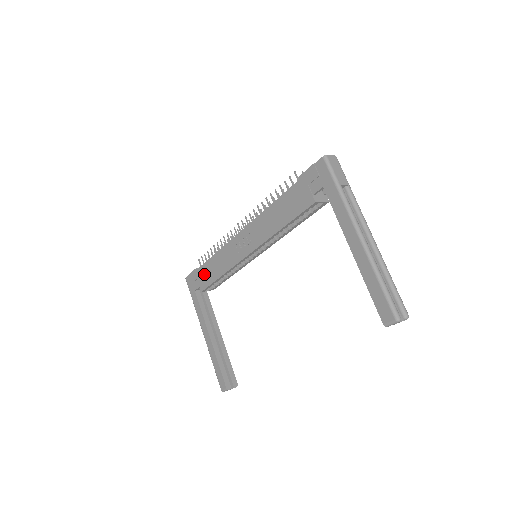
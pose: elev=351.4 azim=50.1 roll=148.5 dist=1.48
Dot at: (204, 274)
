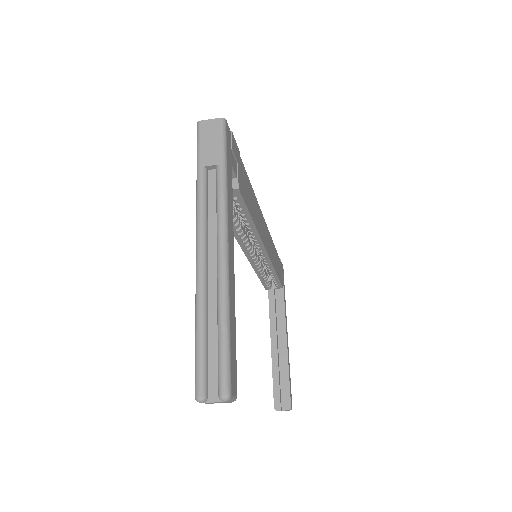
Dot at: occluded
